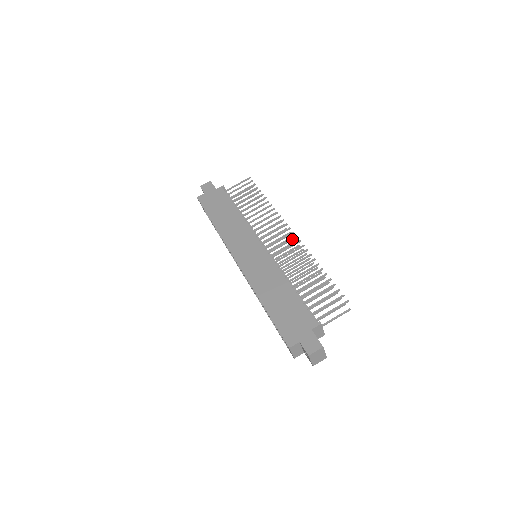
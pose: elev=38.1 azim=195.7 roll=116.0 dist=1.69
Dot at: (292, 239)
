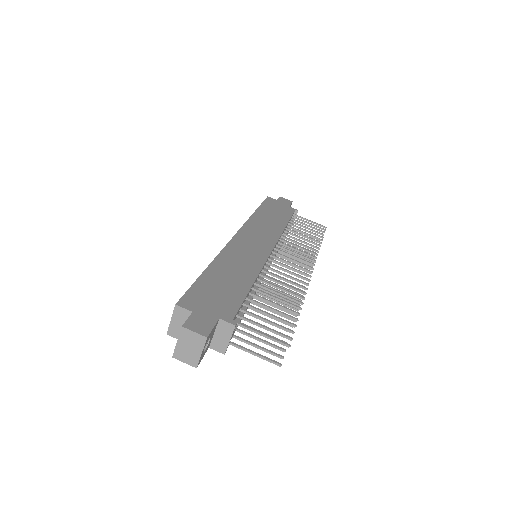
Dot at: (304, 273)
